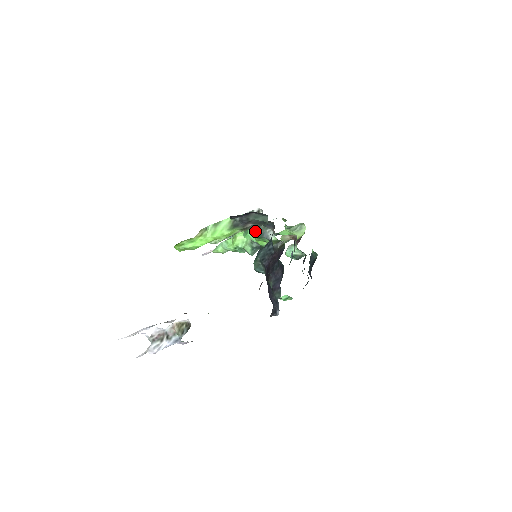
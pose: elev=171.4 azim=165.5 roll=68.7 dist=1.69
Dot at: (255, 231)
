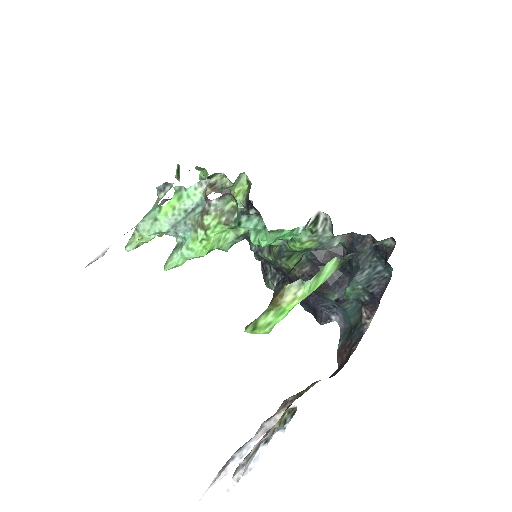
Dot at: (305, 241)
